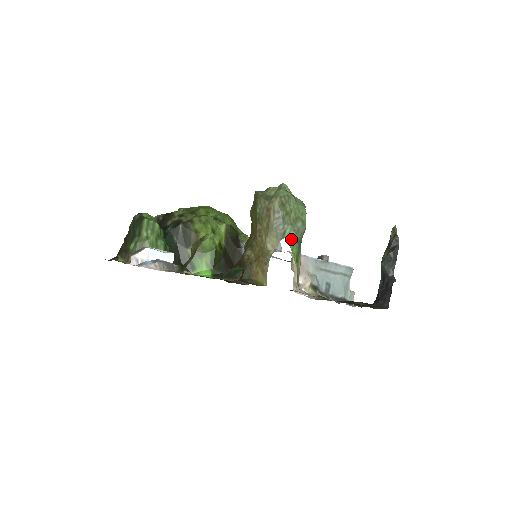
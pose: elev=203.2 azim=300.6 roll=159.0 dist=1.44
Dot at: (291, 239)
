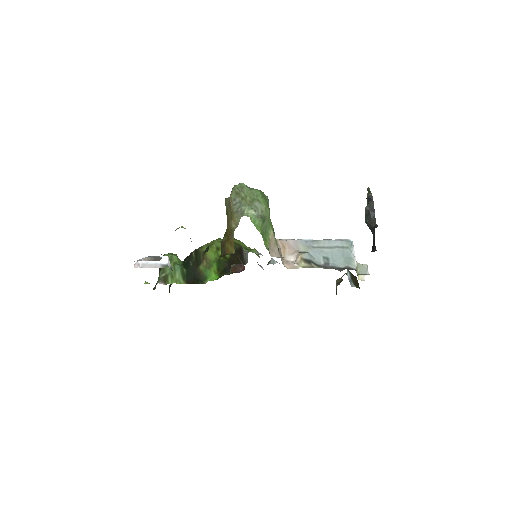
Dot at: (251, 215)
